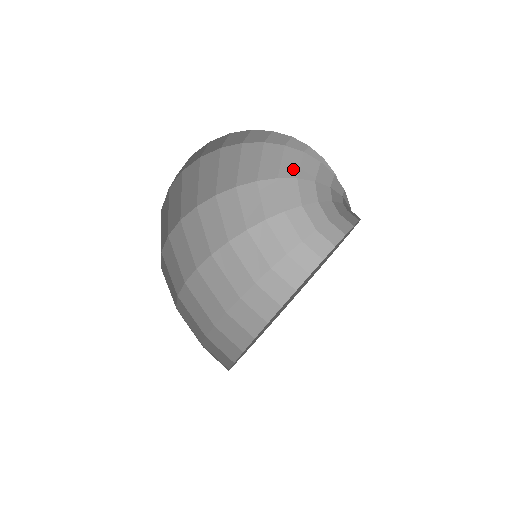
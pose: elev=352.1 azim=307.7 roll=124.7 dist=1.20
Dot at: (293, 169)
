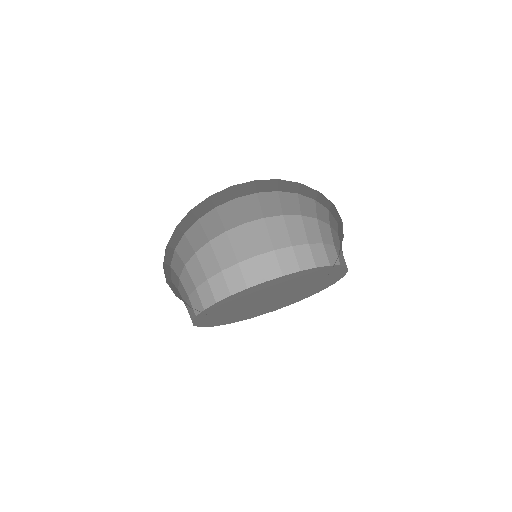
Dot at: (326, 204)
